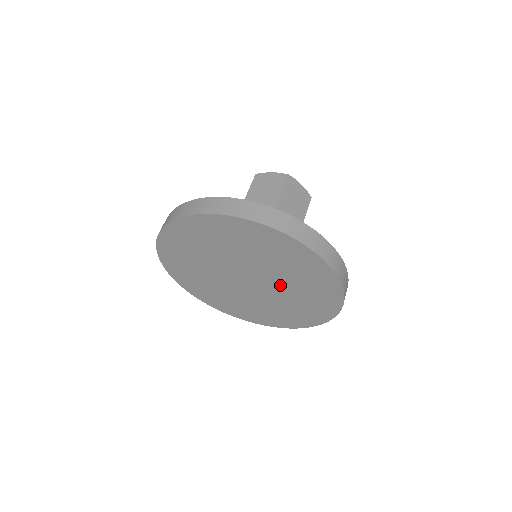
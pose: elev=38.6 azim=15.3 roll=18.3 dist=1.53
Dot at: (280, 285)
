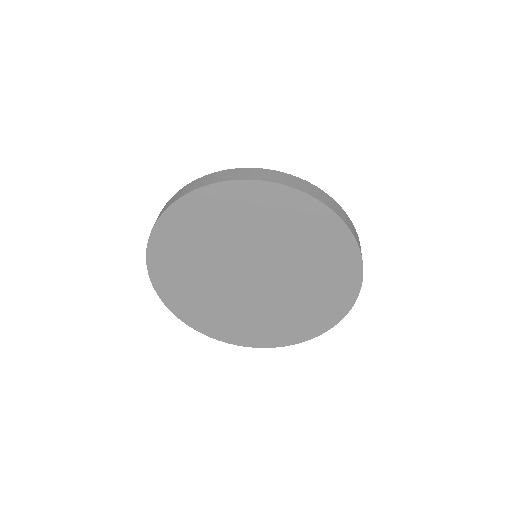
Dot at: (290, 270)
